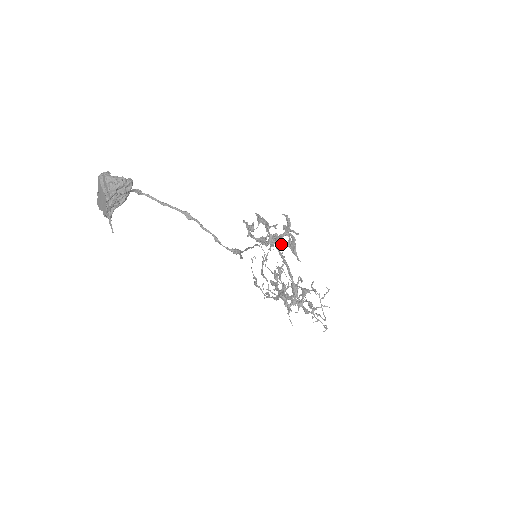
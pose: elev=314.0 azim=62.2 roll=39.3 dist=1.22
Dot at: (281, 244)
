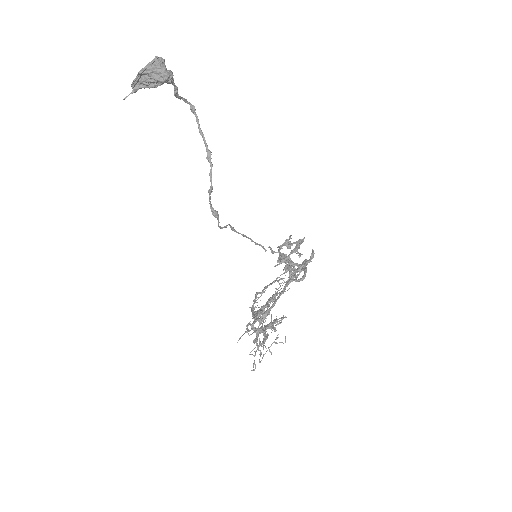
Dot at: (286, 268)
